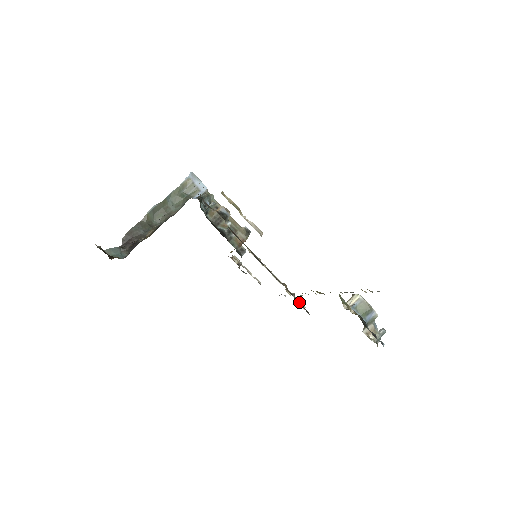
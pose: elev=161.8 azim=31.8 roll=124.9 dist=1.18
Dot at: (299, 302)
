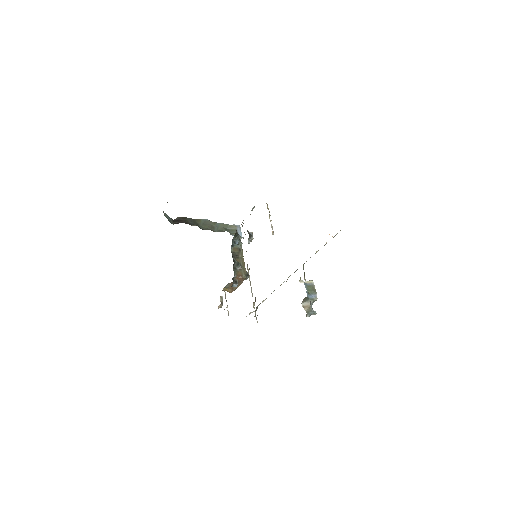
Dot at: occluded
